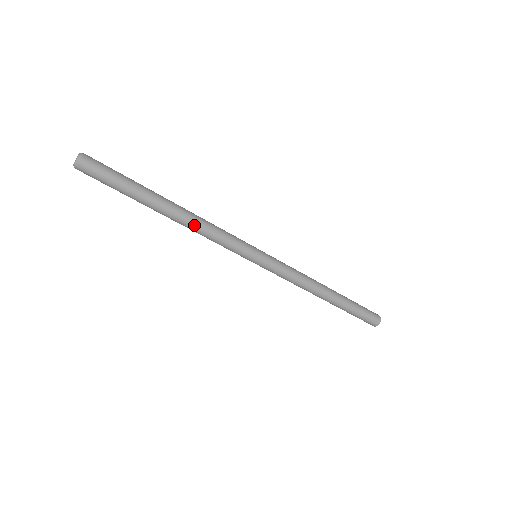
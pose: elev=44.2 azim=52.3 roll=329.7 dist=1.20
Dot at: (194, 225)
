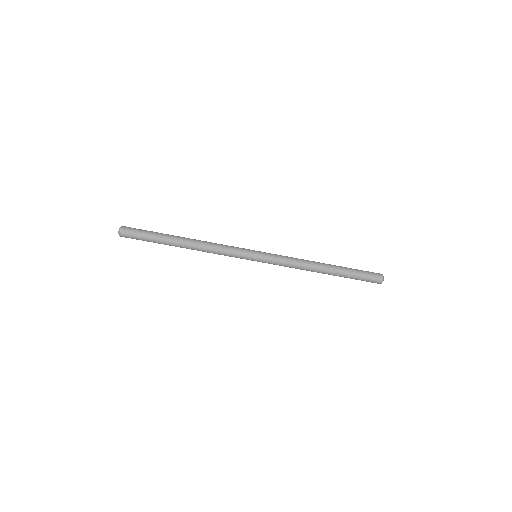
Dot at: (202, 247)
